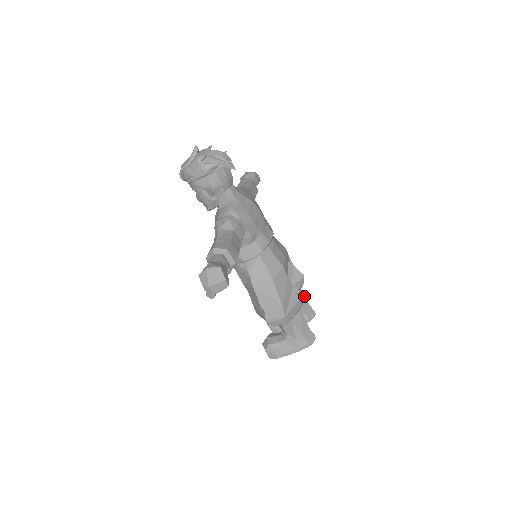
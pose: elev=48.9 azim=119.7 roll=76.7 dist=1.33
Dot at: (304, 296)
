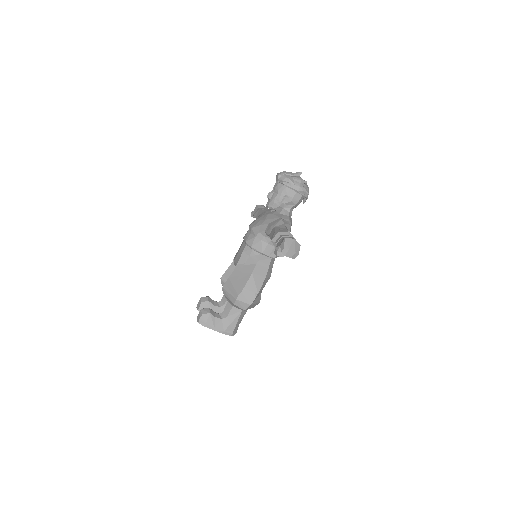
Dot at: occluded
